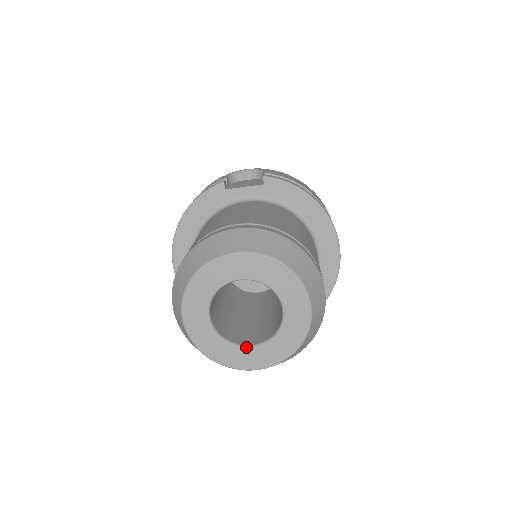
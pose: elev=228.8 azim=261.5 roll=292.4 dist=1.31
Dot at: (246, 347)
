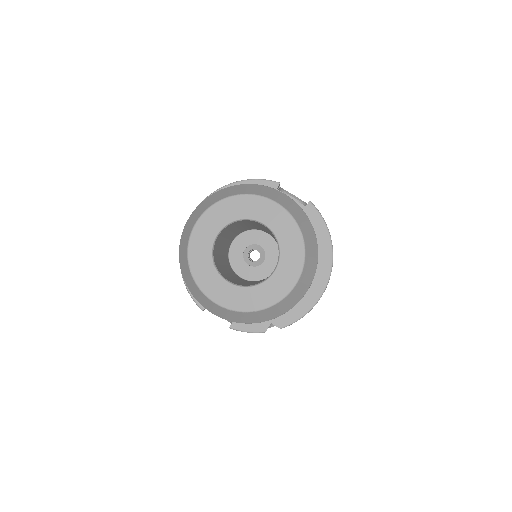
Dot at: (224, 279)
